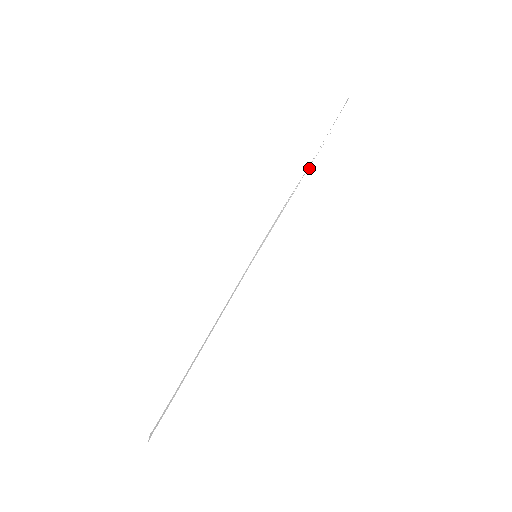
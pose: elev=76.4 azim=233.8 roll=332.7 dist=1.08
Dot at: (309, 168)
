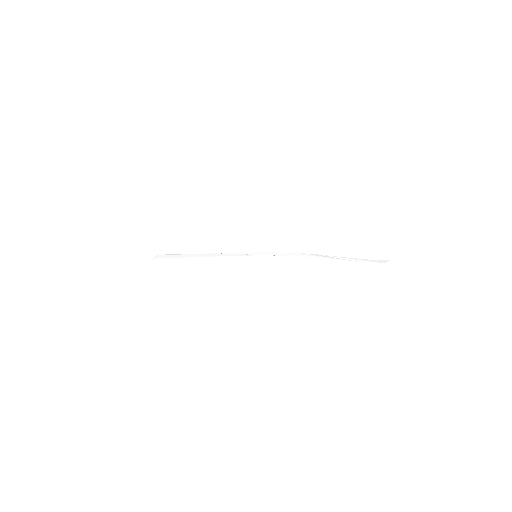
Dot at: (324, 258)
